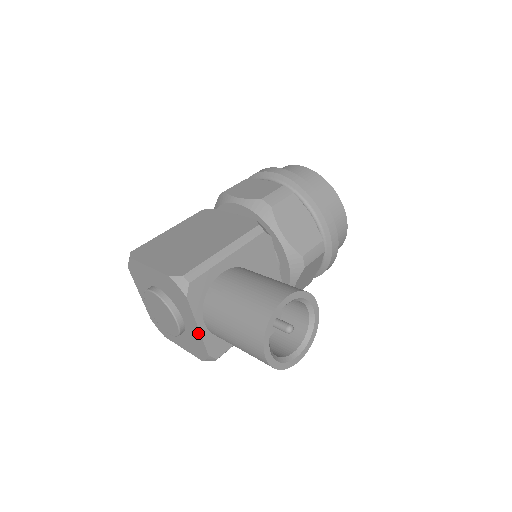
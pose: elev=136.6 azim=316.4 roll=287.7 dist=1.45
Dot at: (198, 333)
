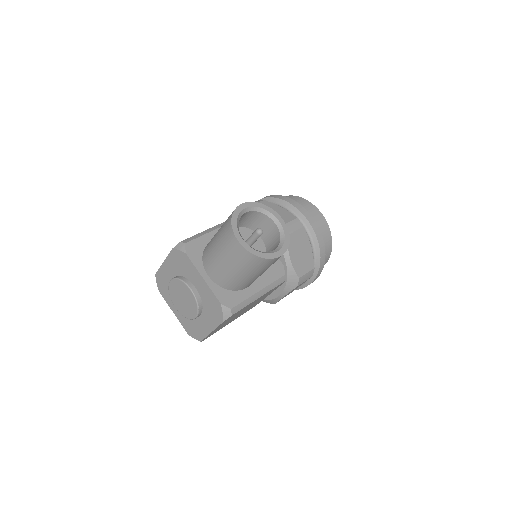
Dot at: (206, 286)
